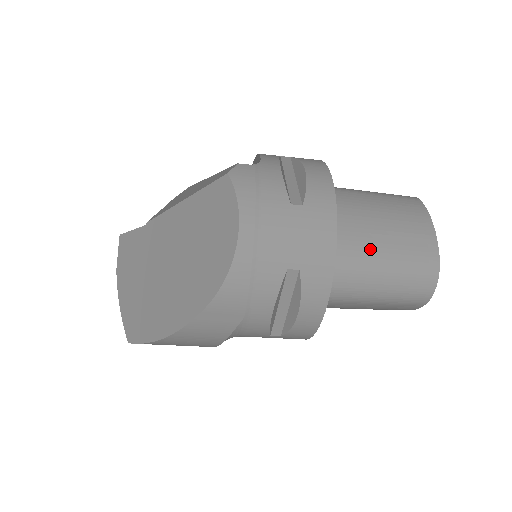
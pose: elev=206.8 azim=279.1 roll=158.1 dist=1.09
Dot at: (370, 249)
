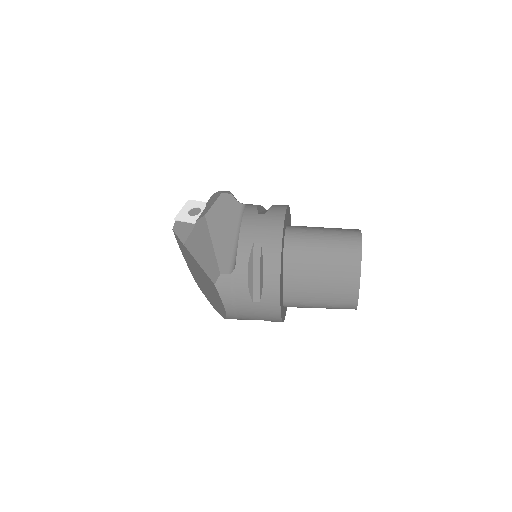
Dot at: (311, 300)
